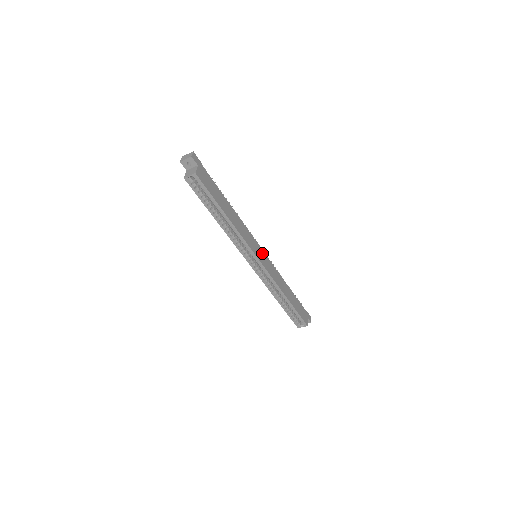
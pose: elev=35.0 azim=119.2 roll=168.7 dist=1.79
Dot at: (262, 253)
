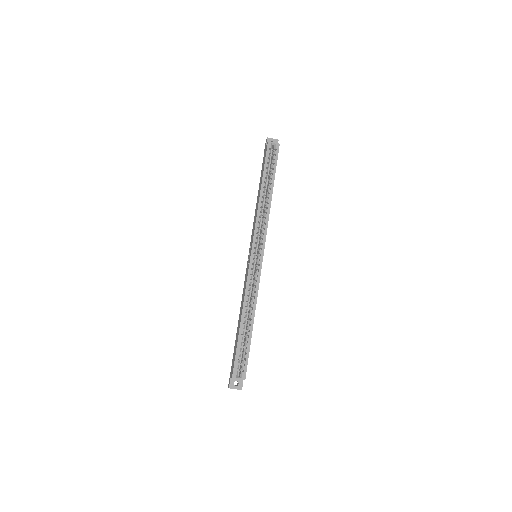
Dot at: occluded
